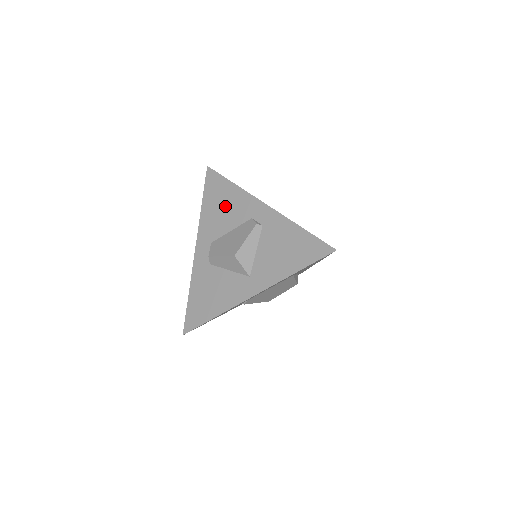
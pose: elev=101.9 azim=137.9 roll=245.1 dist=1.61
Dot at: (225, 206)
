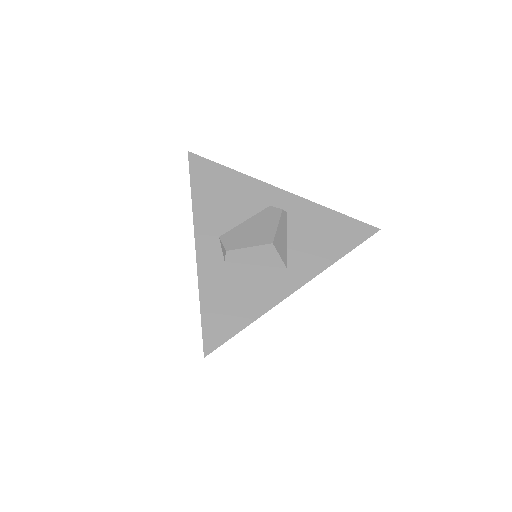
Dot at: (228, 194)
